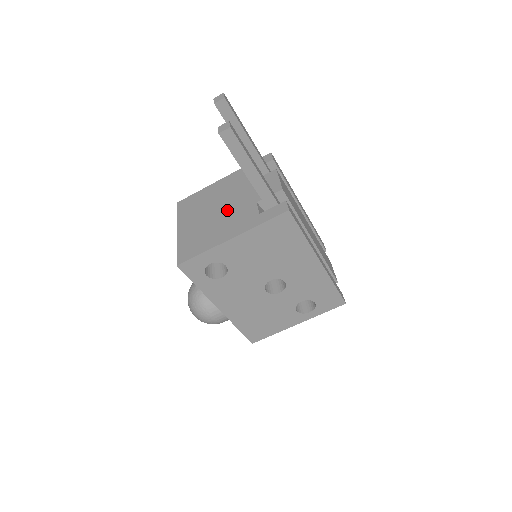
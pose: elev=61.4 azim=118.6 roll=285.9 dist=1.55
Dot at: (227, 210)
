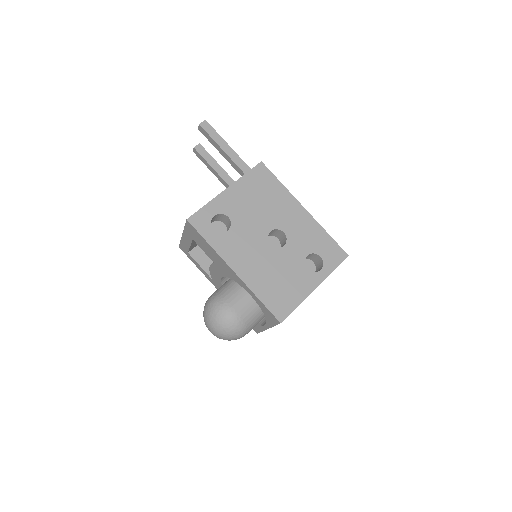
Dot at: occluded
